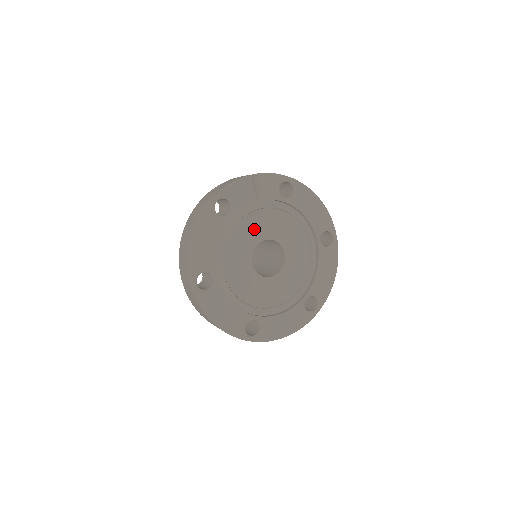
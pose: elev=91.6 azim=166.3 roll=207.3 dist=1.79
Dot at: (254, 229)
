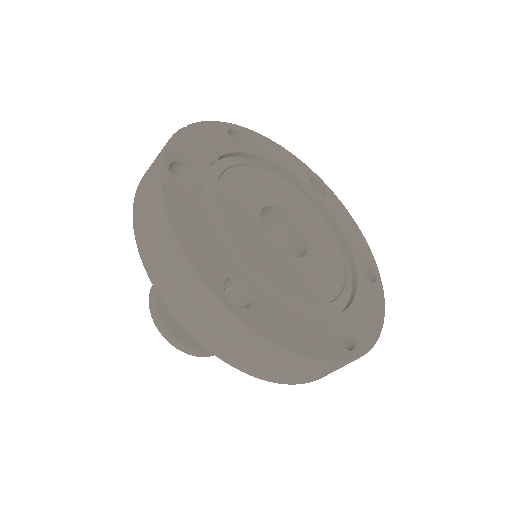
Dot at: (240, 197)
